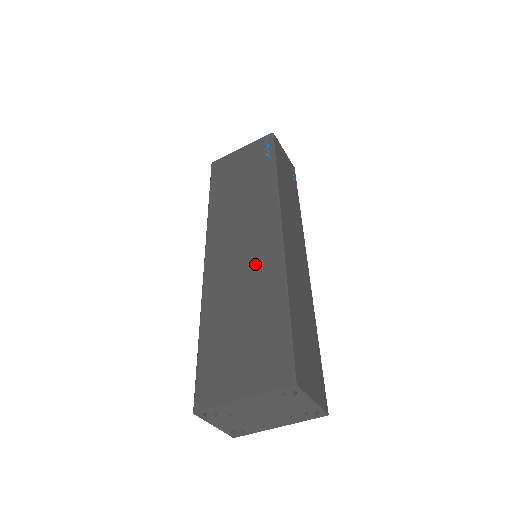
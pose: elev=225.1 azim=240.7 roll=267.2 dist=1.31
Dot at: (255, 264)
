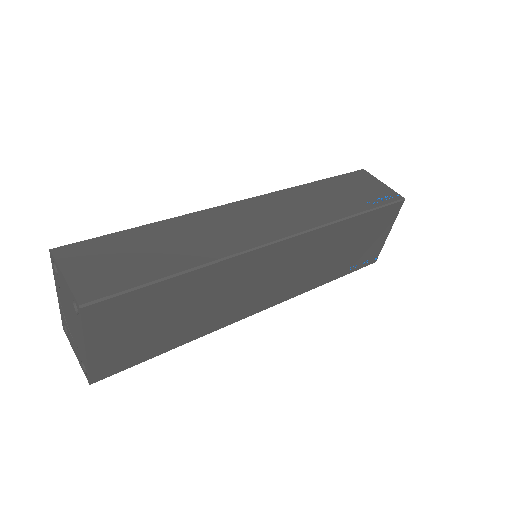
Dot at: occluded
